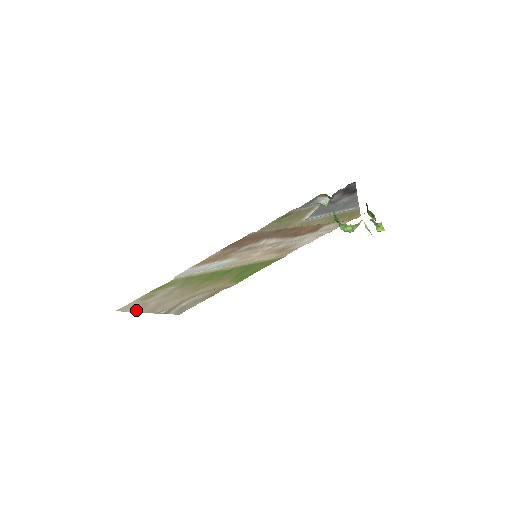
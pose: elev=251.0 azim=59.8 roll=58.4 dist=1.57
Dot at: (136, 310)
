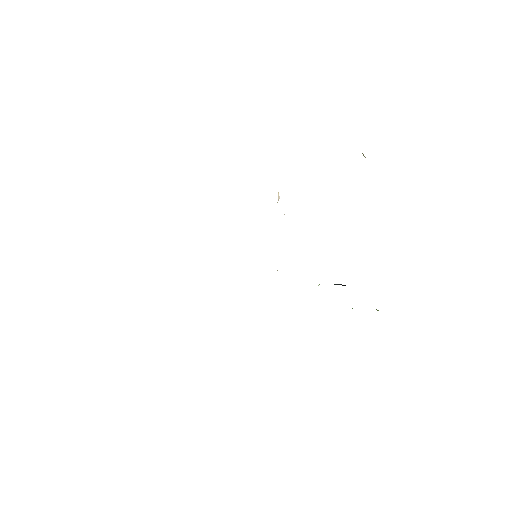
Dot at: occluded
